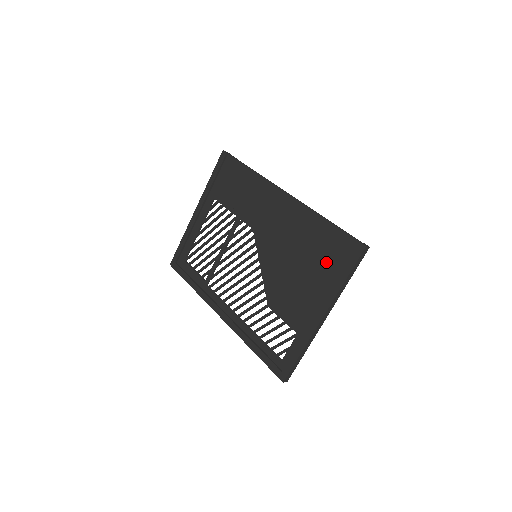
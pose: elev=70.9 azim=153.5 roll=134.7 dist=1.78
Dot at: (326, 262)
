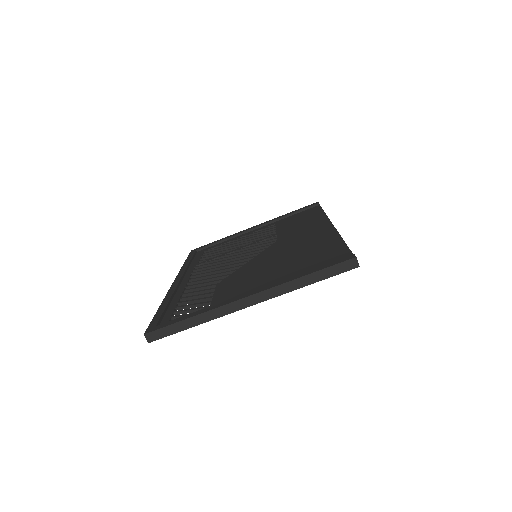
Dot at: (306, 265)
